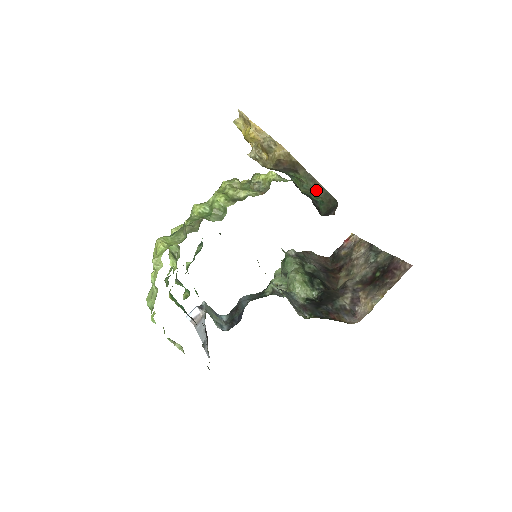
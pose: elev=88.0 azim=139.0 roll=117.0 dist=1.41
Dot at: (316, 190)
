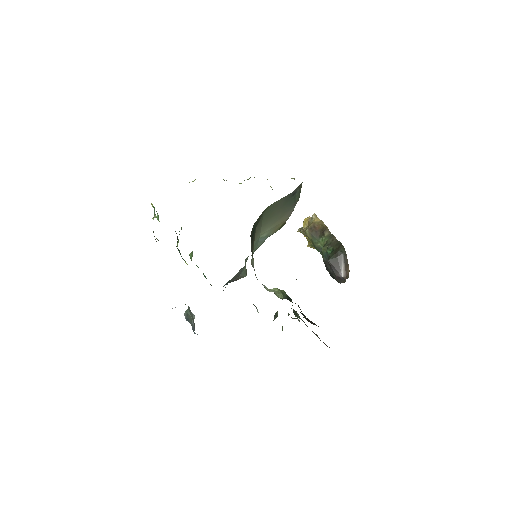
Dot at: (332, 243)
